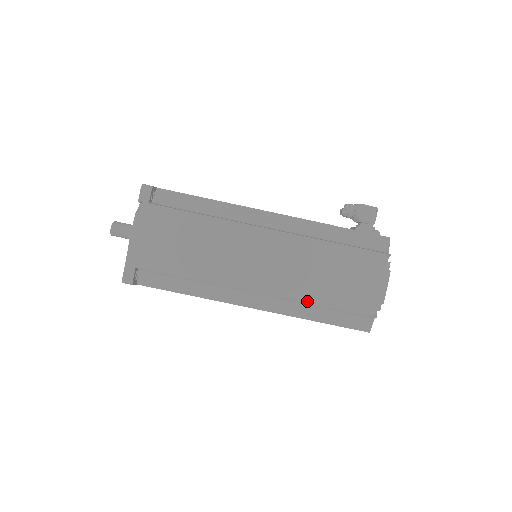
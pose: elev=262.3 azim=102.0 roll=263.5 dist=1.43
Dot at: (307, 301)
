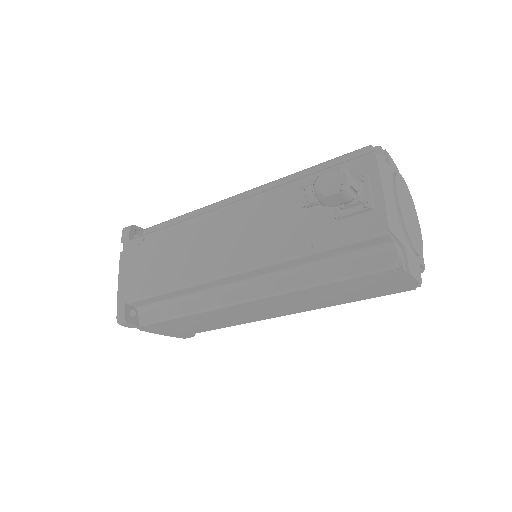
Dot at: (335, 305)
